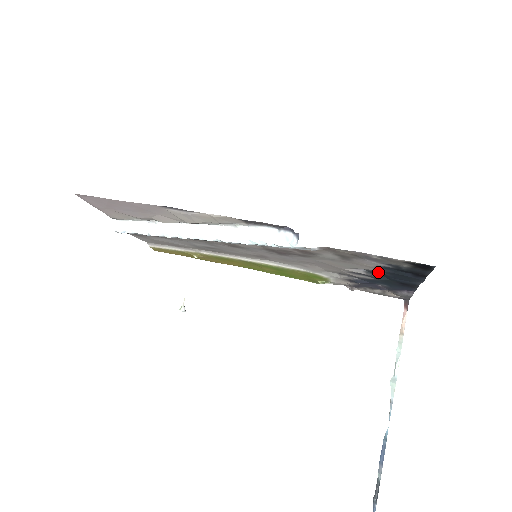
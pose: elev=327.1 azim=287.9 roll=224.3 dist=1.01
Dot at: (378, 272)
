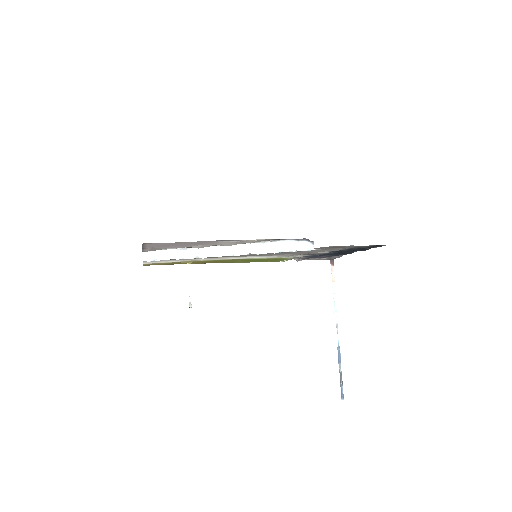
Dot at: occluded
